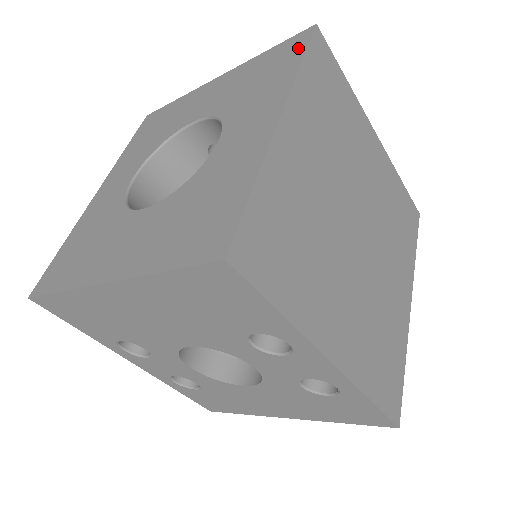
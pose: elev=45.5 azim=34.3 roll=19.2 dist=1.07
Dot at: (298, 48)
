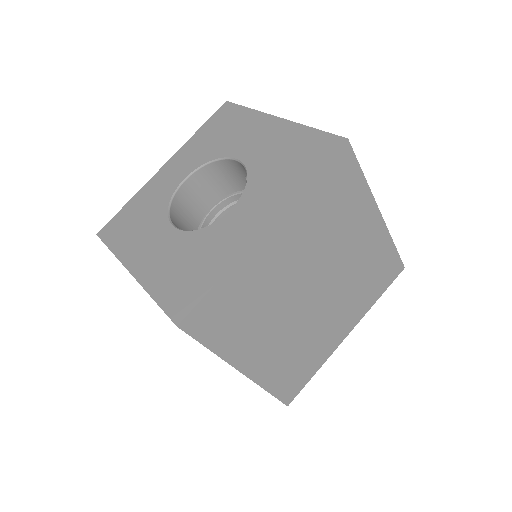
Dot at: (321, 157)
